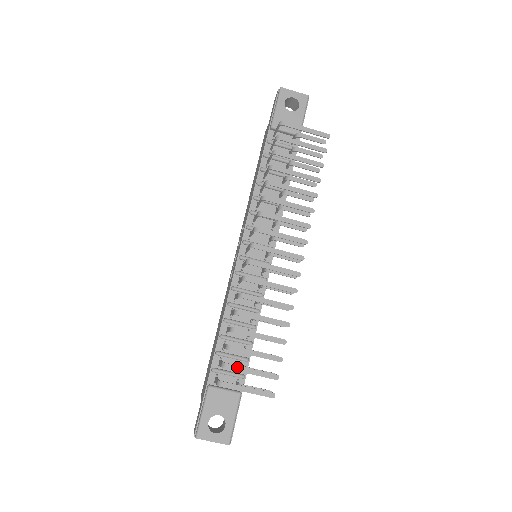
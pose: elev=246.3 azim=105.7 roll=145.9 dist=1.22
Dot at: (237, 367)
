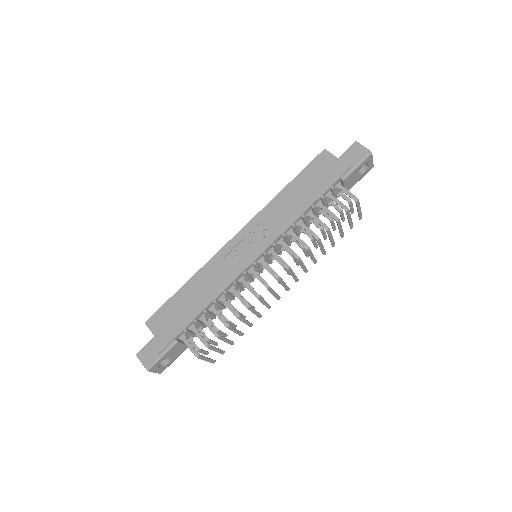
Dot at: (213, 348)
